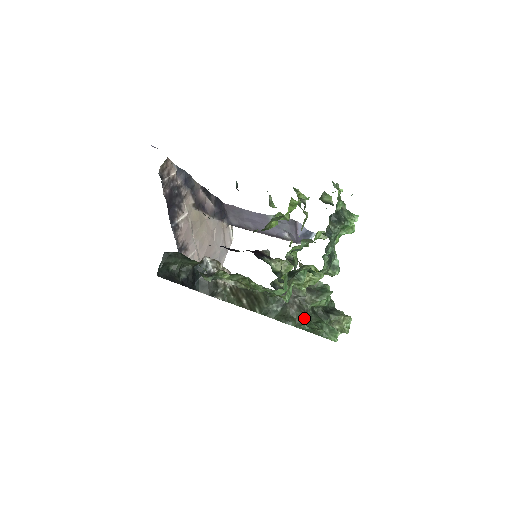
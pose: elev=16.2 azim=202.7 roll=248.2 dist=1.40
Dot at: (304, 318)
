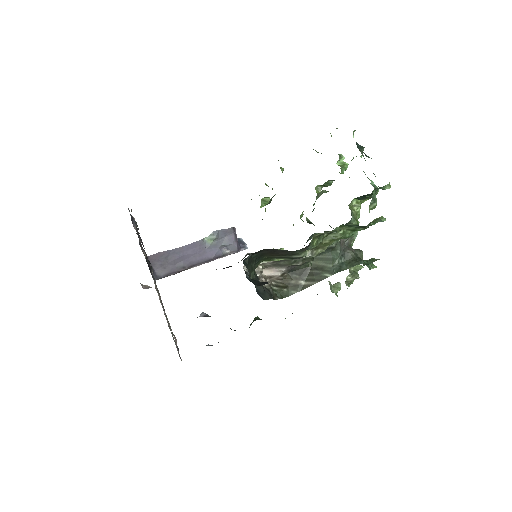
Dot at: (362, 254)
